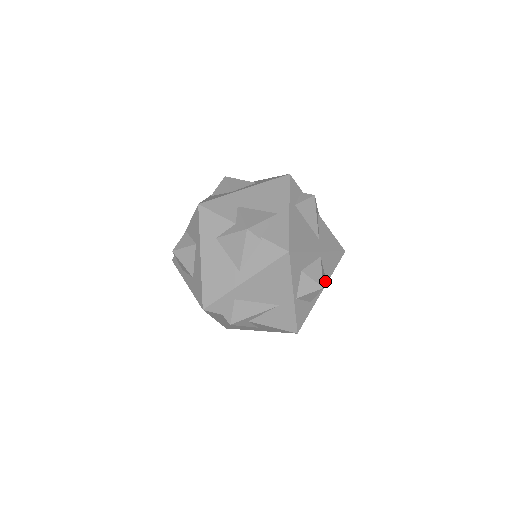
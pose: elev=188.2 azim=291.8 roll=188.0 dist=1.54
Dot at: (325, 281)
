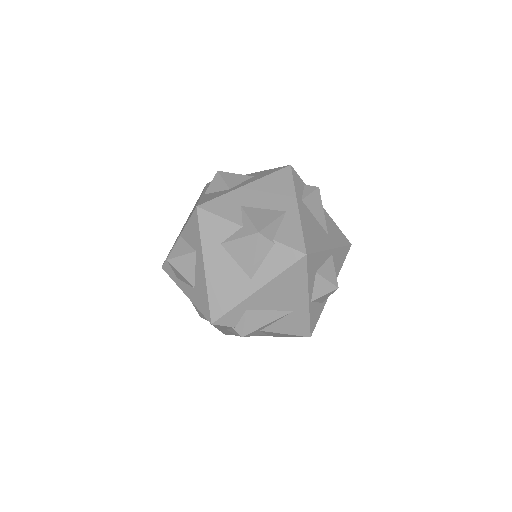
Dot at: occluded
